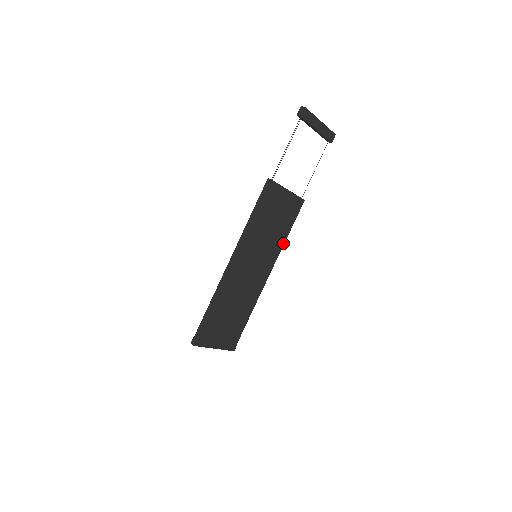
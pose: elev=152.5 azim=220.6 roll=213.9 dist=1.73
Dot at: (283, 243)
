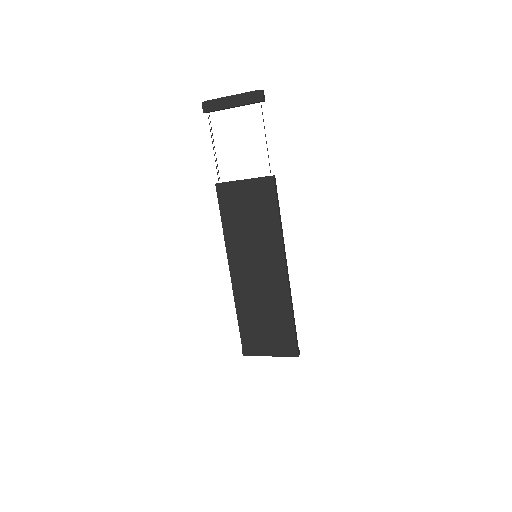
Dot at: (279, 230)
